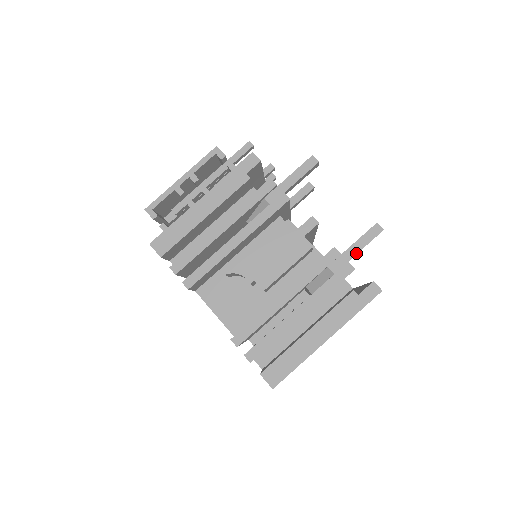
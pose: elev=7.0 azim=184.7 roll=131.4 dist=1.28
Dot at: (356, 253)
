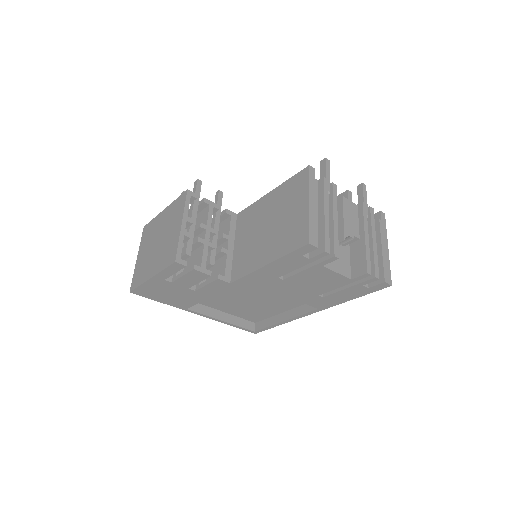
Dot at: occluded
